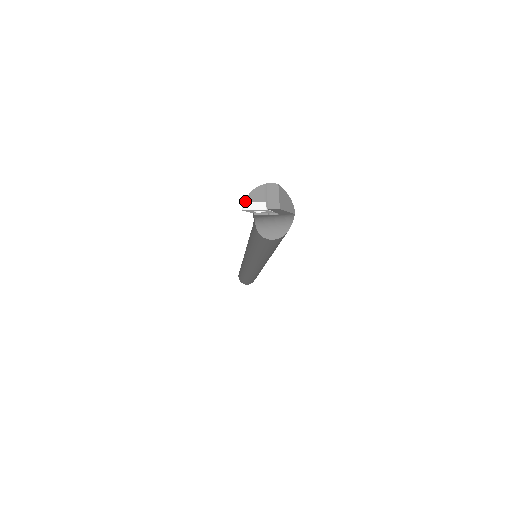
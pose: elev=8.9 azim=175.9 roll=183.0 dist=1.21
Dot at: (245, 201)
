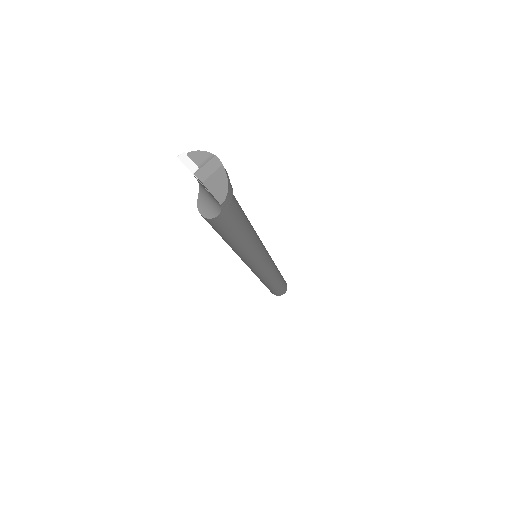
Dot at: (187, 153)
